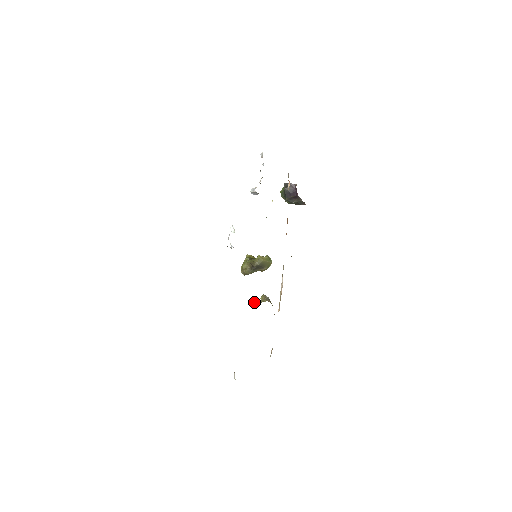
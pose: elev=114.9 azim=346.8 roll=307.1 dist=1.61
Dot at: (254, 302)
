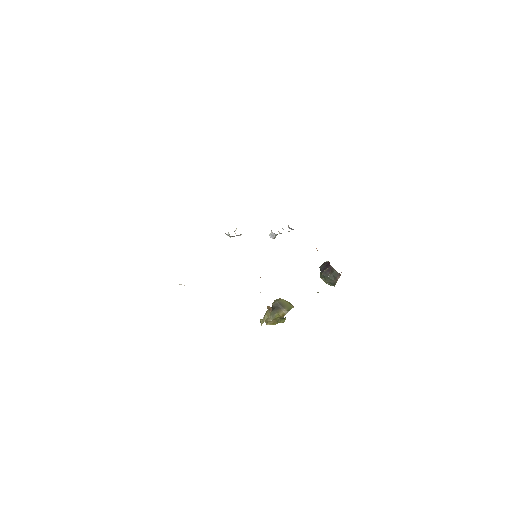
Dot at: (260, 322)
